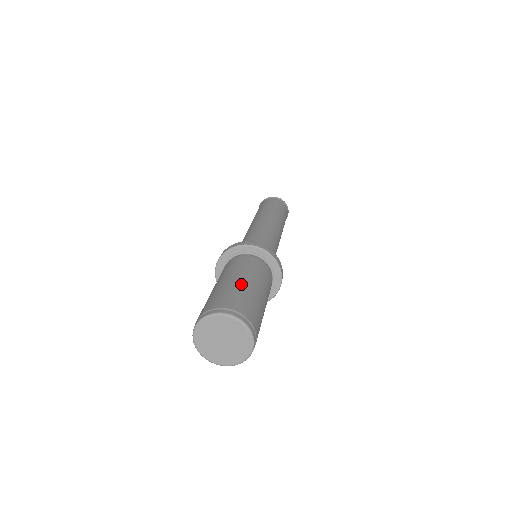
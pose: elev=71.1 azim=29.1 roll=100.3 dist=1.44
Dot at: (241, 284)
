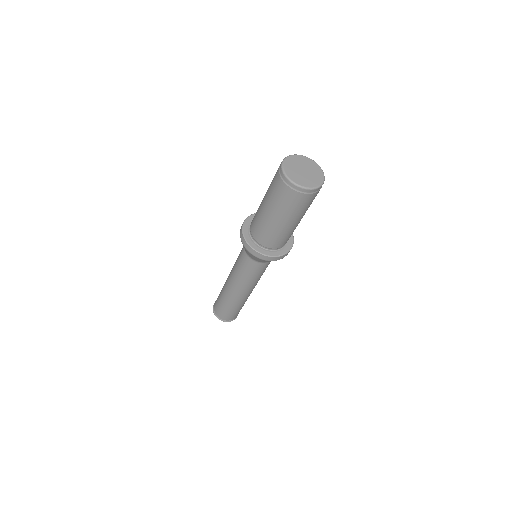
Dot at: occluded
